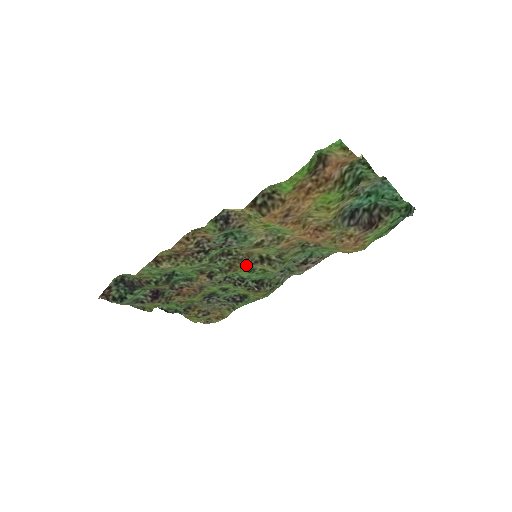
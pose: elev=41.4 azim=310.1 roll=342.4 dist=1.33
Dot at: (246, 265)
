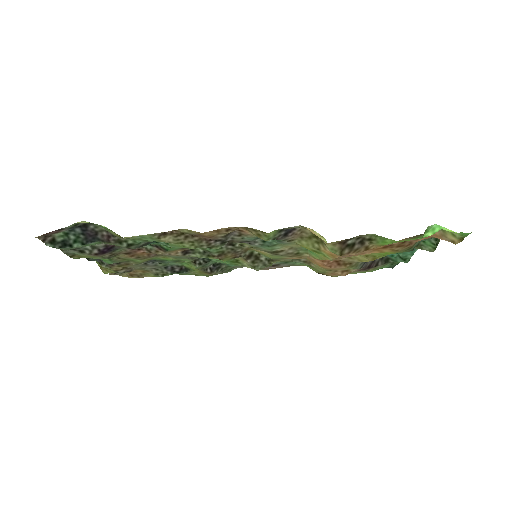
Dot at: (235, 257)
